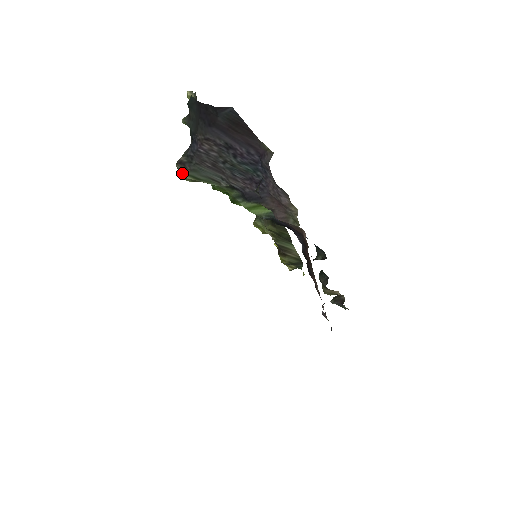
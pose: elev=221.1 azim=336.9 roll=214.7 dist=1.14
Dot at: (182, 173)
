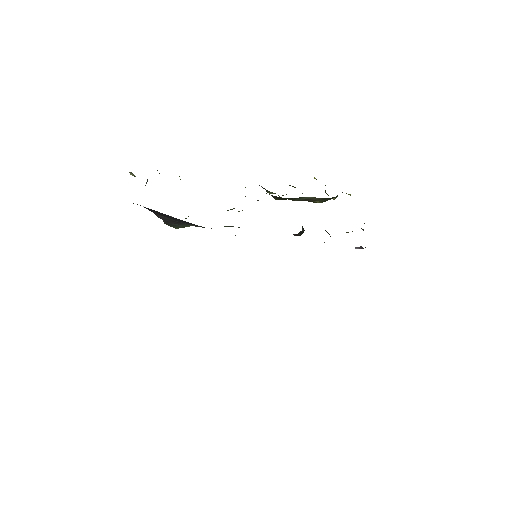
Dot at: (173, 227)
